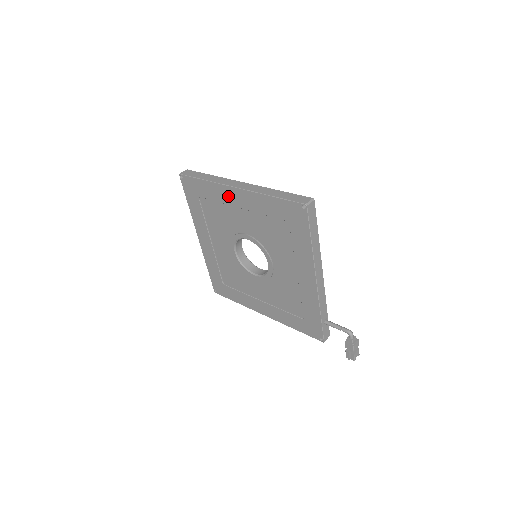
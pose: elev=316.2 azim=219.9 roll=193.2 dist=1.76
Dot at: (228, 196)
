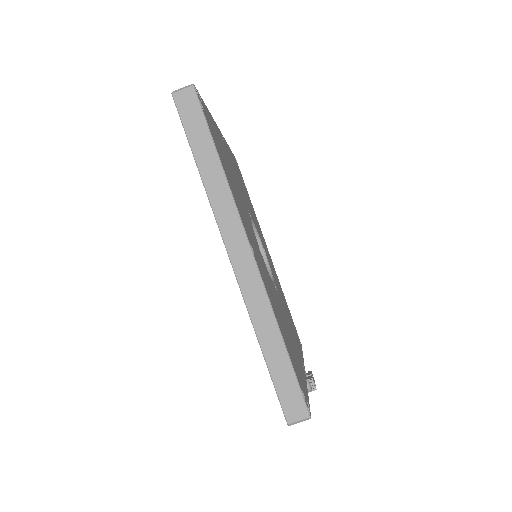
Dot at: occluded
